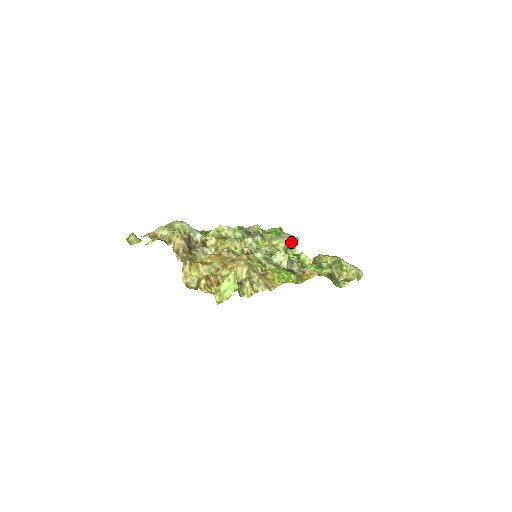
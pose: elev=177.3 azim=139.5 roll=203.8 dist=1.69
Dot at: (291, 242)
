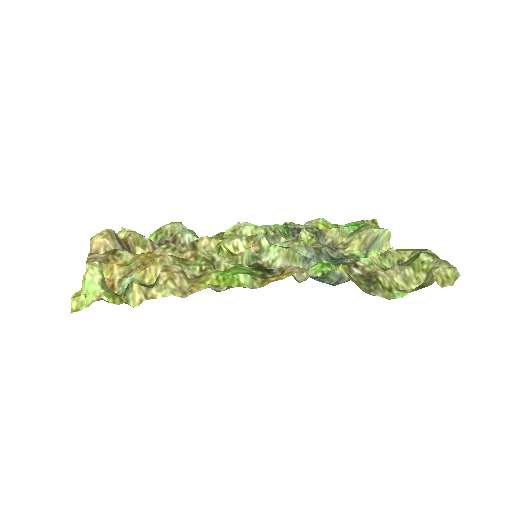
Dot at: (371, 237)
